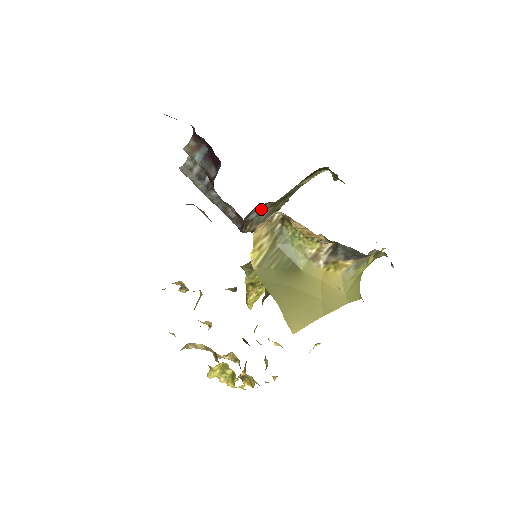
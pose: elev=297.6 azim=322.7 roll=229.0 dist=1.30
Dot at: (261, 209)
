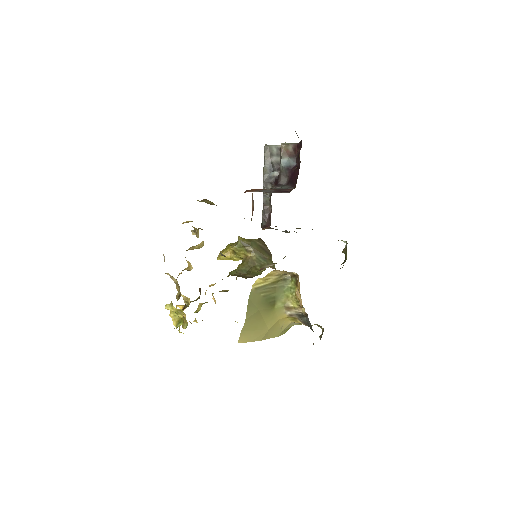
Dot at: occluded
